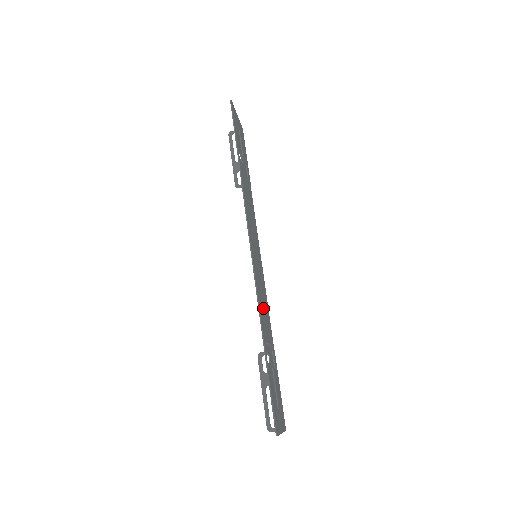
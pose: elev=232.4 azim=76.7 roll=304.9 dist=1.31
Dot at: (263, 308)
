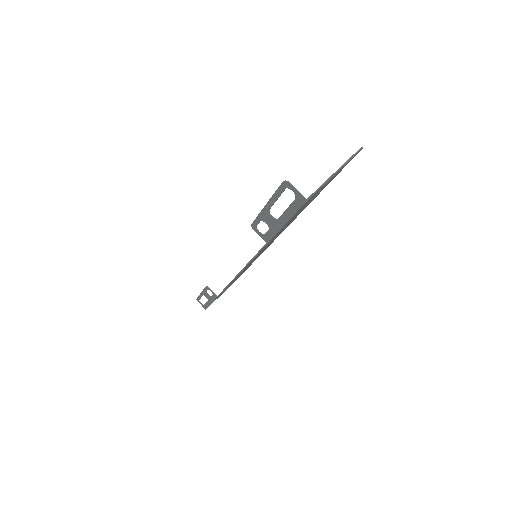
Dot at: occluded
